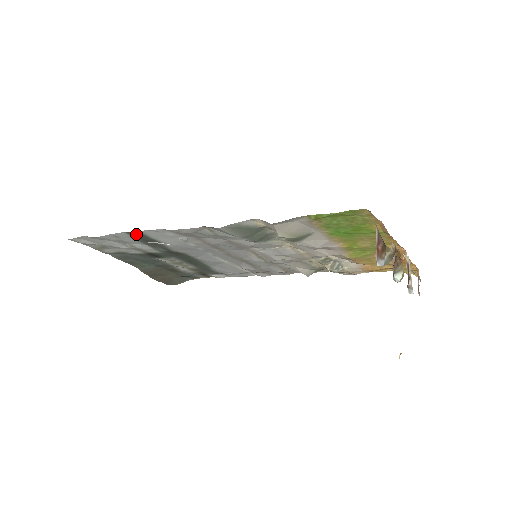
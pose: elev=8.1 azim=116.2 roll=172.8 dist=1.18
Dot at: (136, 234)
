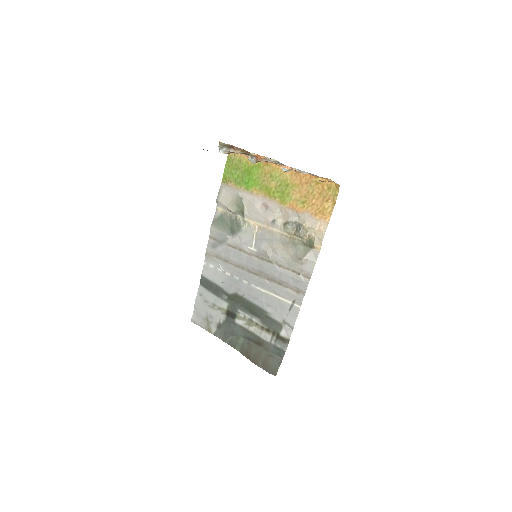
Dot at: (204, 281)
